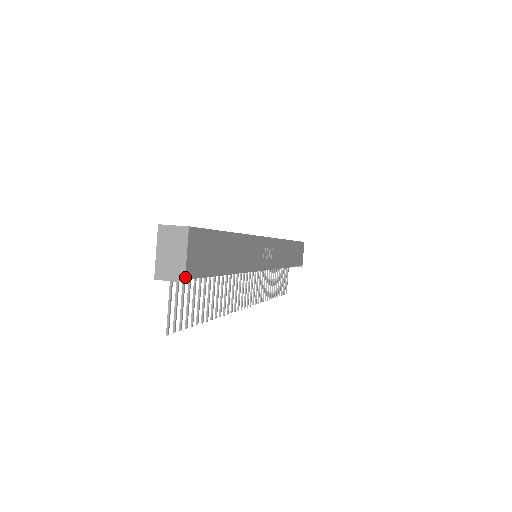
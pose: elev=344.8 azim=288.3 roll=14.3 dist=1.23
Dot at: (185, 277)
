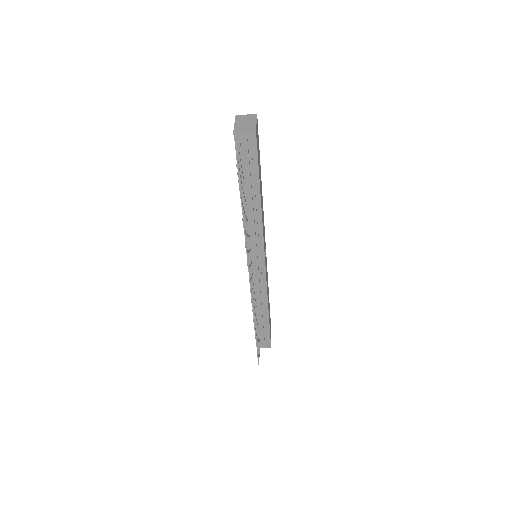
Dot at: (256, 130)
